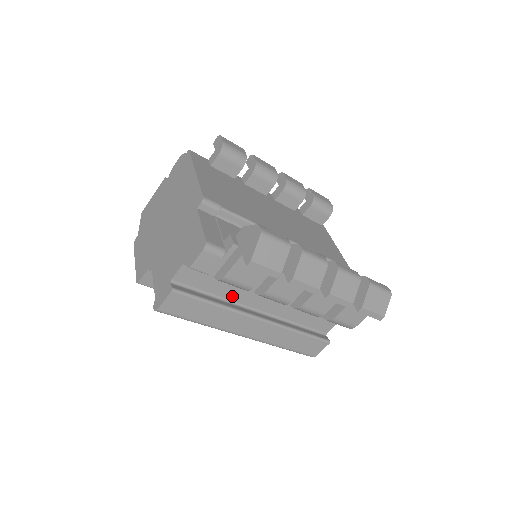
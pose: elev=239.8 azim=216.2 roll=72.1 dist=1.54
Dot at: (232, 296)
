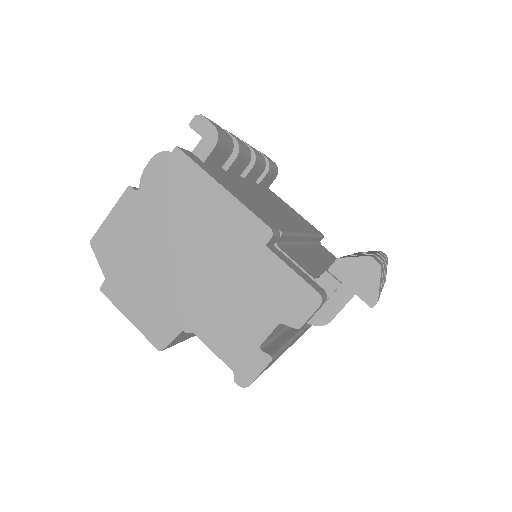
Dot at: occluded
